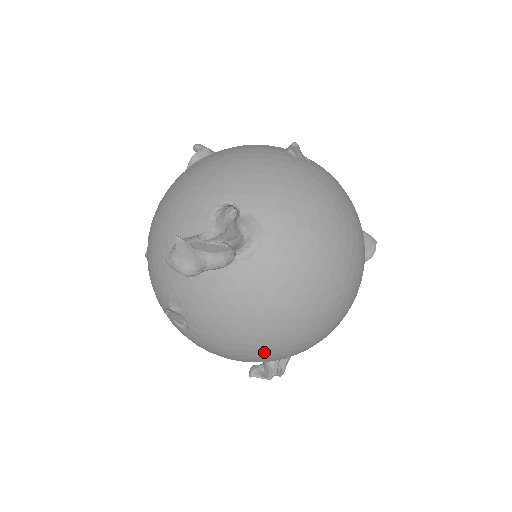
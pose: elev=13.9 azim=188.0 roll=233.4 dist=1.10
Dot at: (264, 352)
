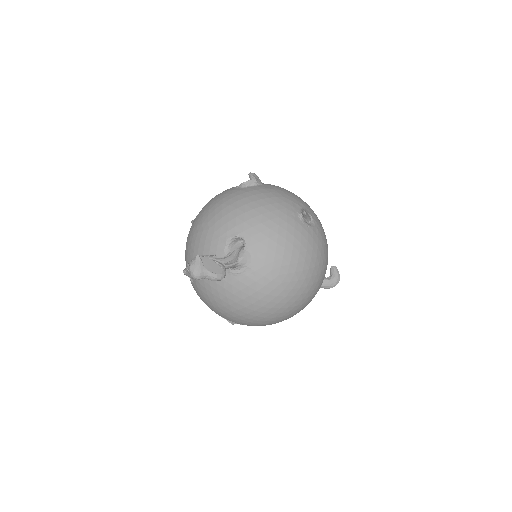
Dot at: (227, 318)
